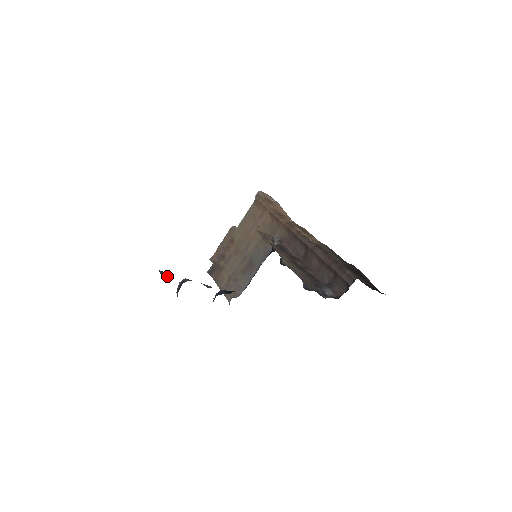
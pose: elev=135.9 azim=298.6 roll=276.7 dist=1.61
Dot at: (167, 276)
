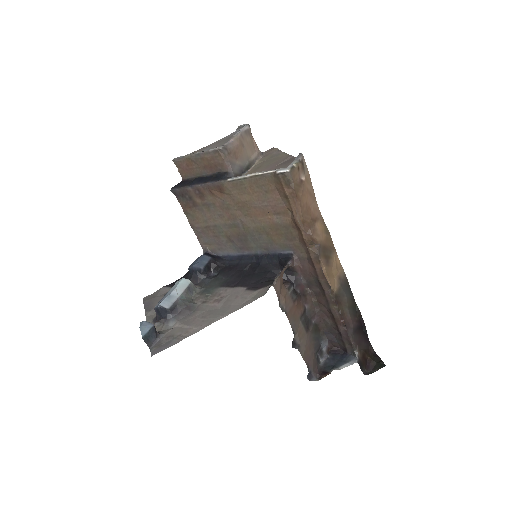
Dot at: (154, 339)
